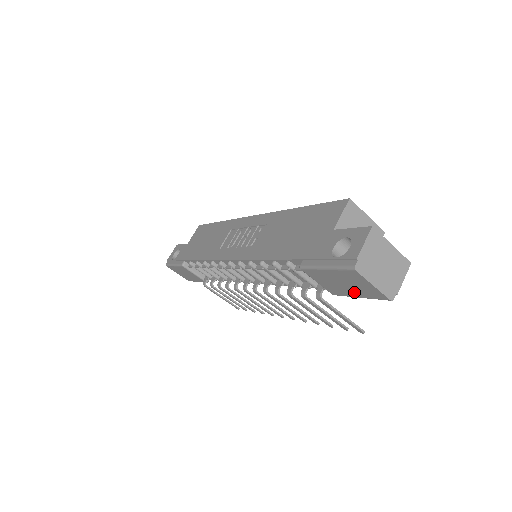
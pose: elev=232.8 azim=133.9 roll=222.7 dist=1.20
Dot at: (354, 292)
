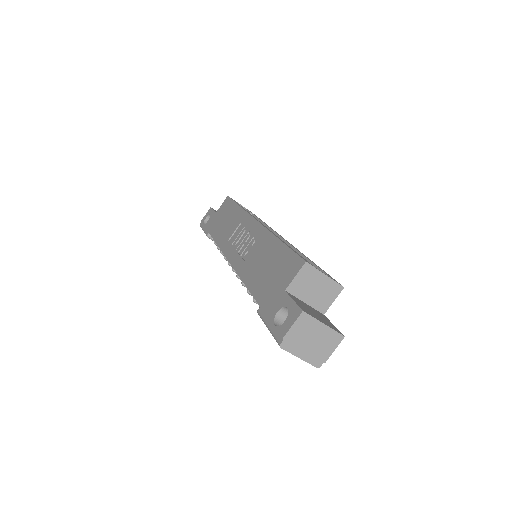
Dot at: occluded
